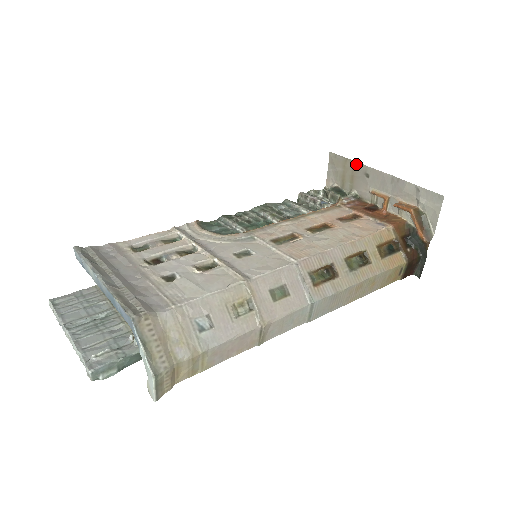
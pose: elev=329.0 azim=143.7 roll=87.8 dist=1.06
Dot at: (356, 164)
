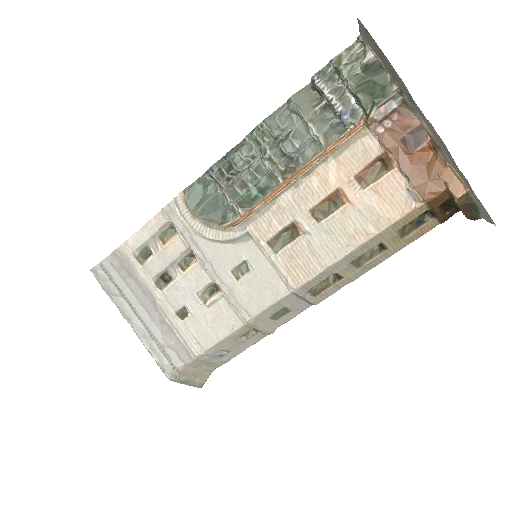
Dot at: (397, 74)
